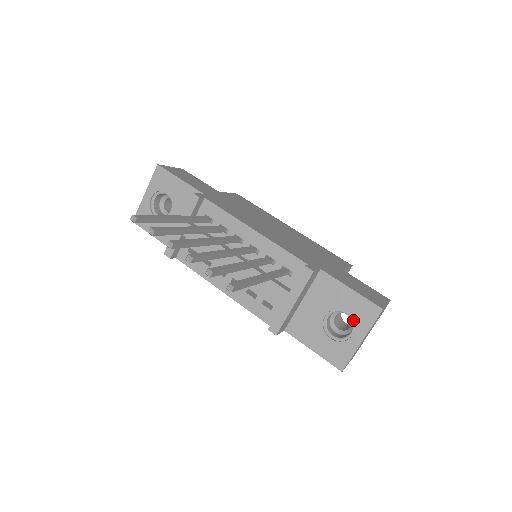
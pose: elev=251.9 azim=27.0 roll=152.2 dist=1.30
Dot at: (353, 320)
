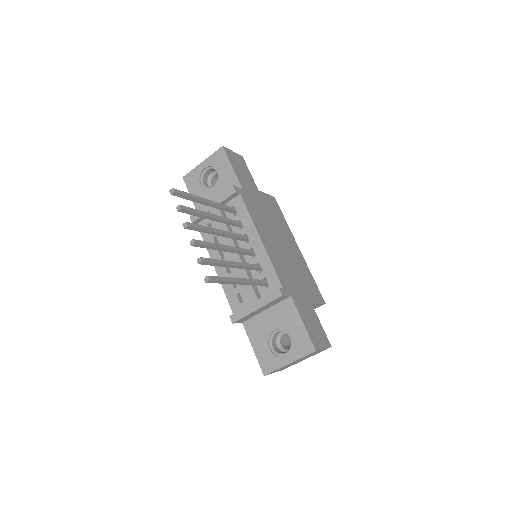
Dot at: (292, 345)
